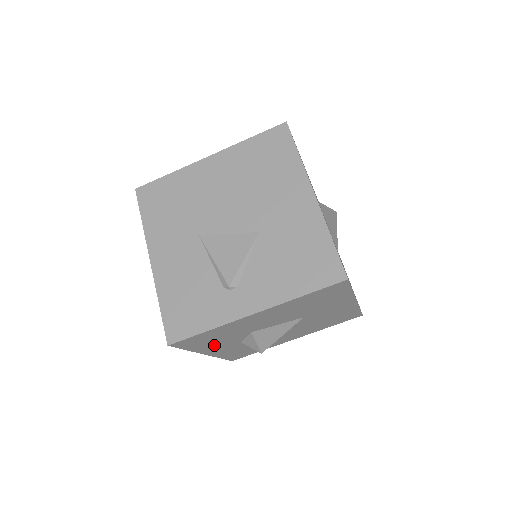
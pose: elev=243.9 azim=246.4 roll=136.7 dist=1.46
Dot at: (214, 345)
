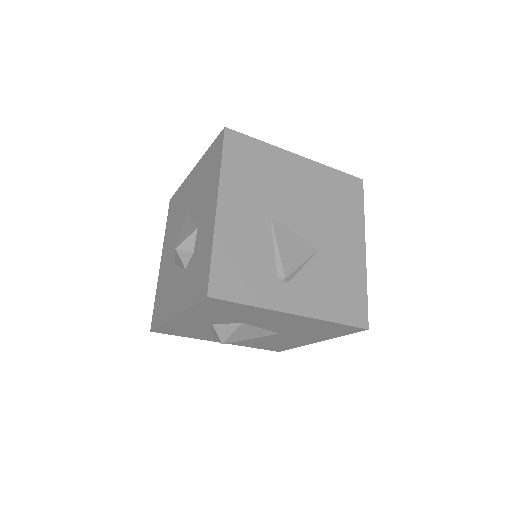
Dot at: (204, 315)
